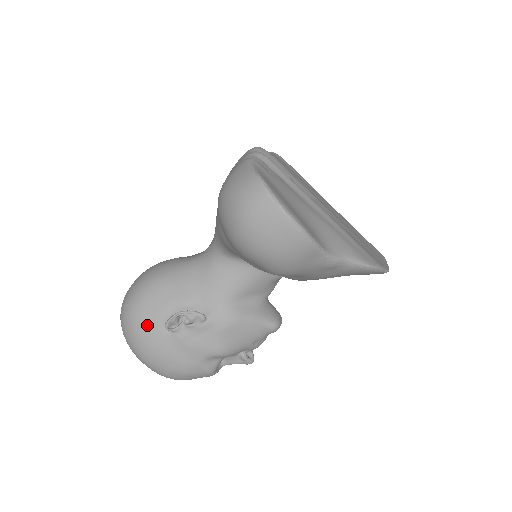
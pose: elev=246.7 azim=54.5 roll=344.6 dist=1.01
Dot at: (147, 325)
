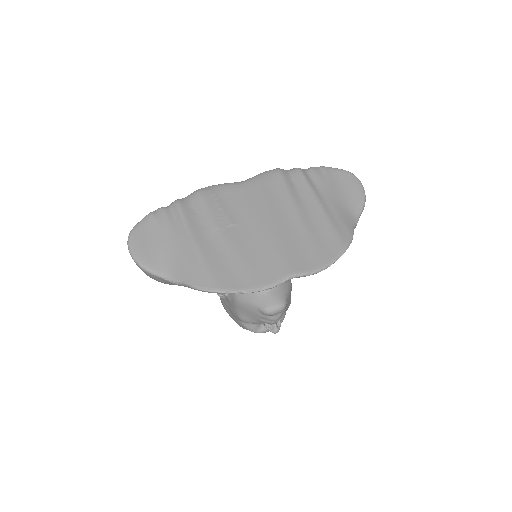
Dot at: occluded
